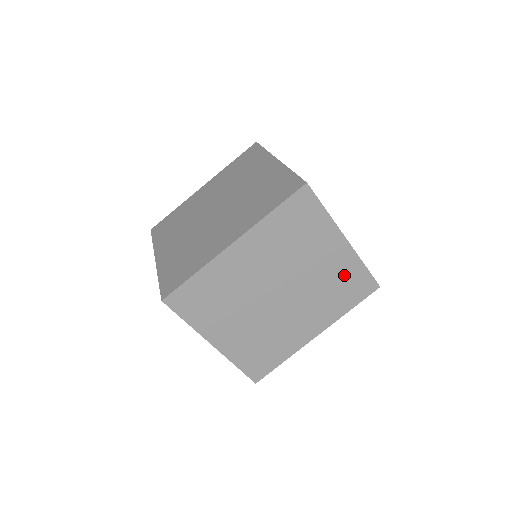
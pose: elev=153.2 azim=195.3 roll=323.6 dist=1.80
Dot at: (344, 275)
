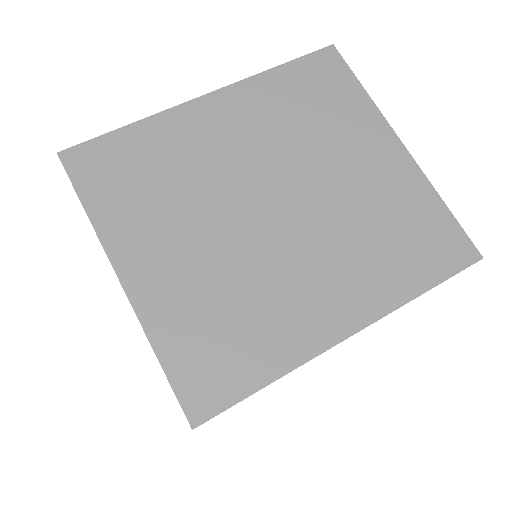
Dot at: (404, 210)
